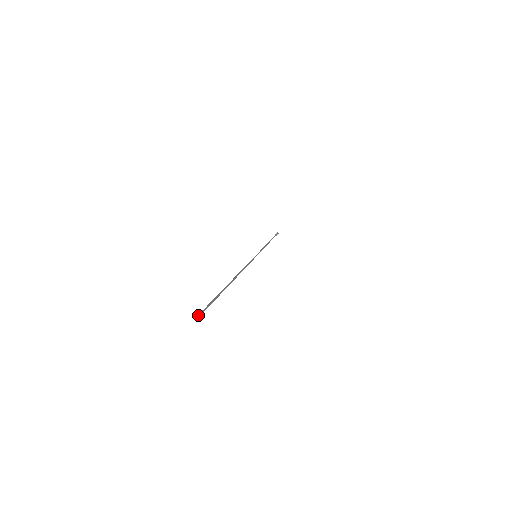
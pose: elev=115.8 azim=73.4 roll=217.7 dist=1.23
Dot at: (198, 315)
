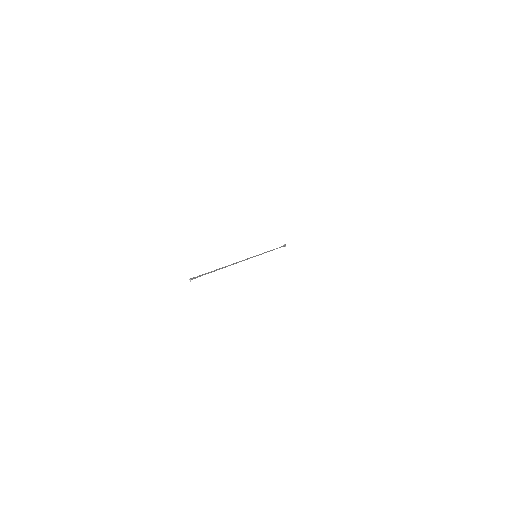
Dot at: (191, 278)
